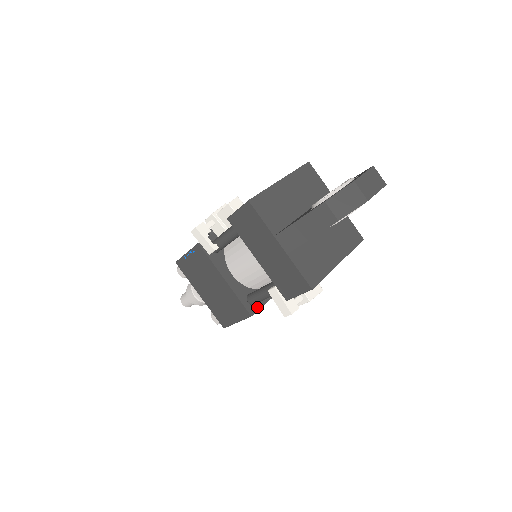
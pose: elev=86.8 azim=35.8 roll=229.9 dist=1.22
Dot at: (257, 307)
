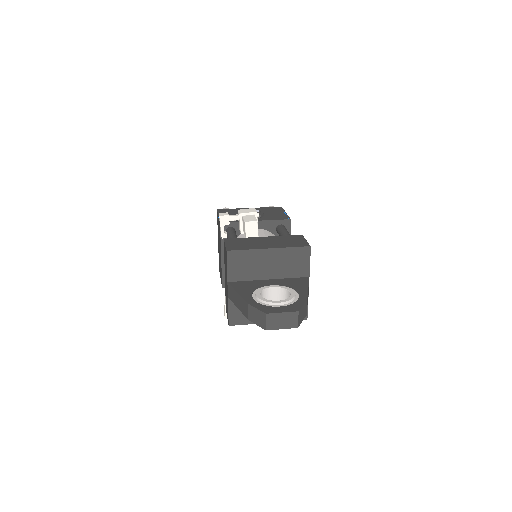
Dot at: occluded
